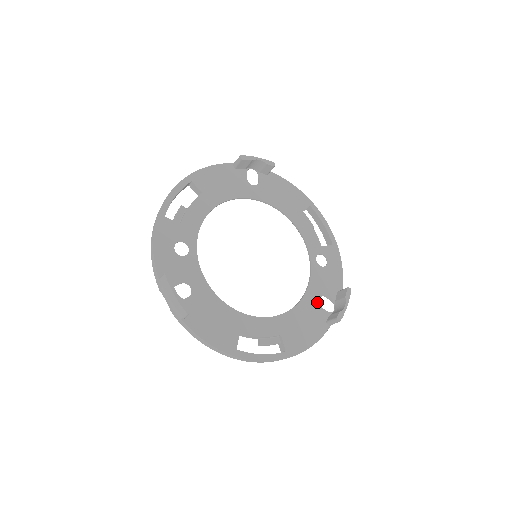
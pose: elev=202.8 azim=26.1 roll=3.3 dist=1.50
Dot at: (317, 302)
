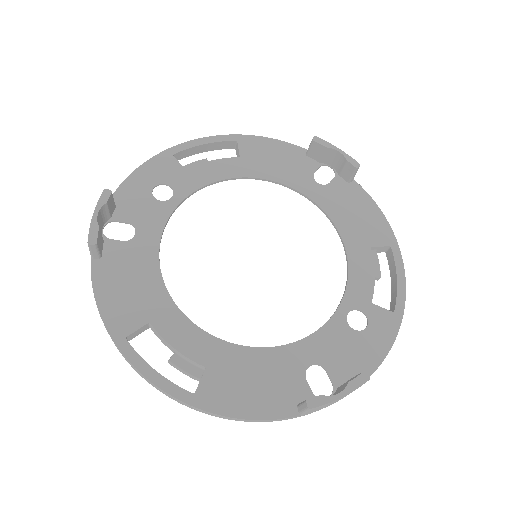
Dot at: (304, 367)
